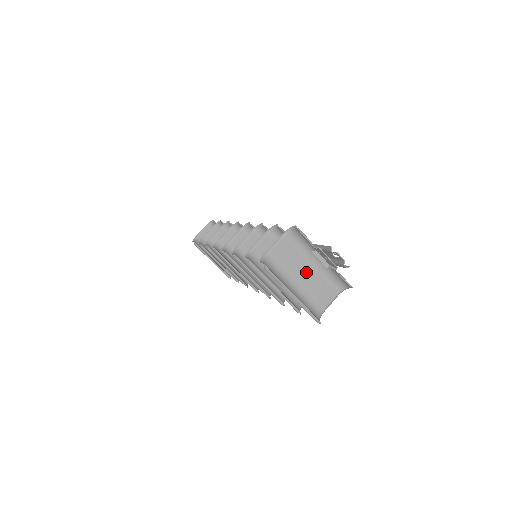
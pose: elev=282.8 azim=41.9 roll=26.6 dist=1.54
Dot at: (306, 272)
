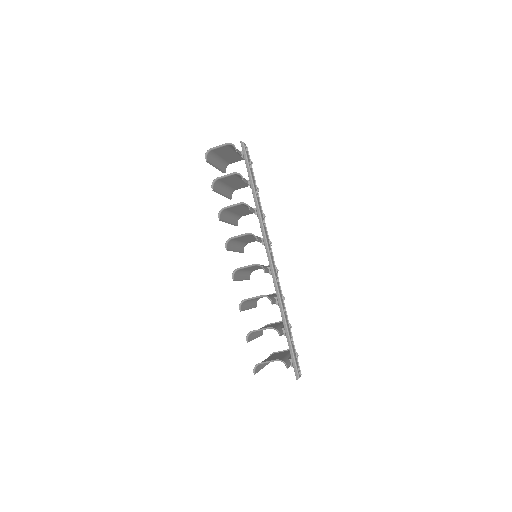
Dot at: occluded
